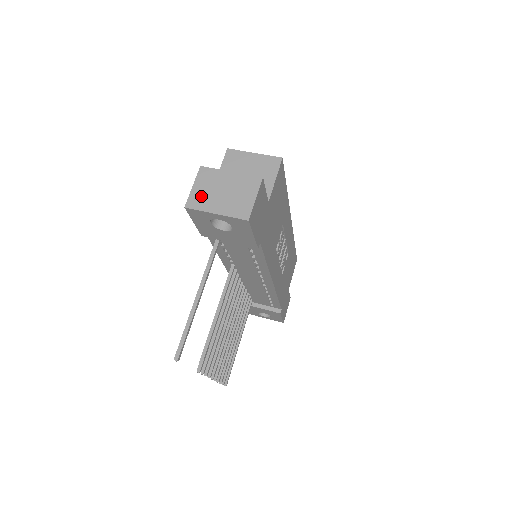
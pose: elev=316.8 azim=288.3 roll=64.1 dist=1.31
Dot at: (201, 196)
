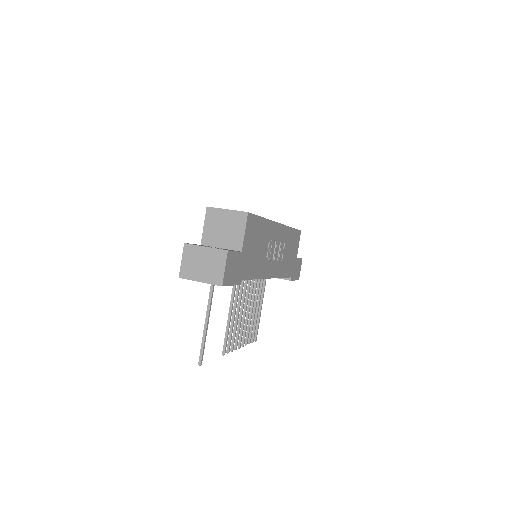
Dot at: (188, 268)
